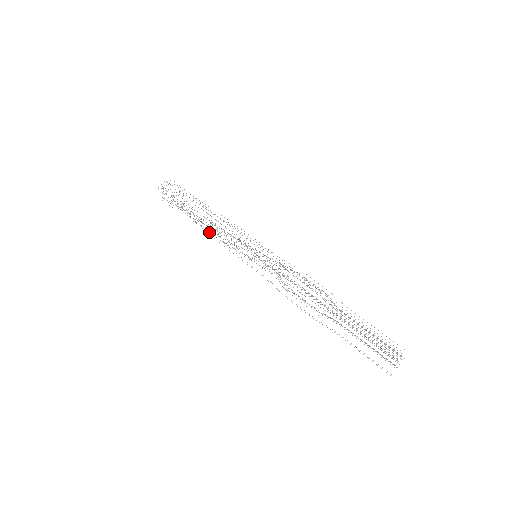
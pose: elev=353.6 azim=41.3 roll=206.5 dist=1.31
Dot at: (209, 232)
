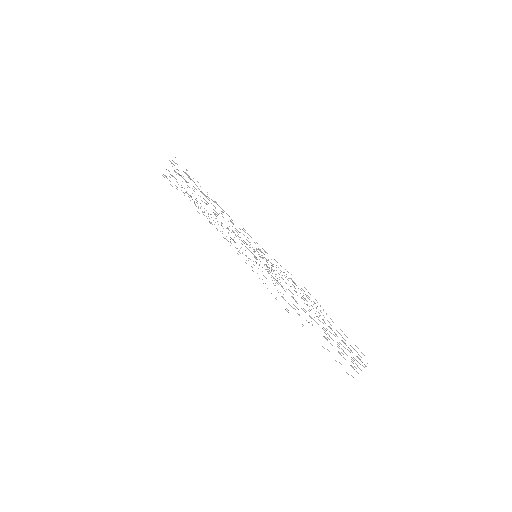
Dot at: occluded
